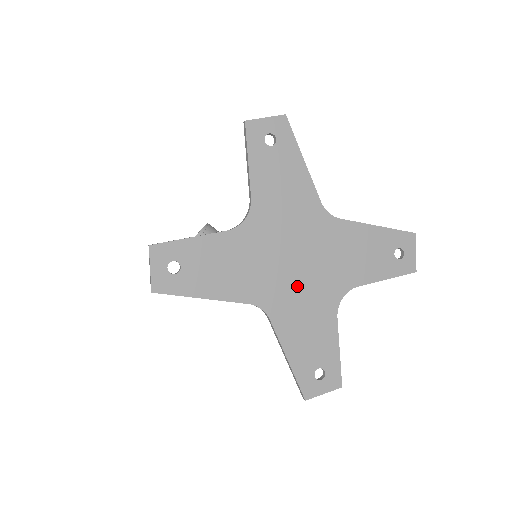
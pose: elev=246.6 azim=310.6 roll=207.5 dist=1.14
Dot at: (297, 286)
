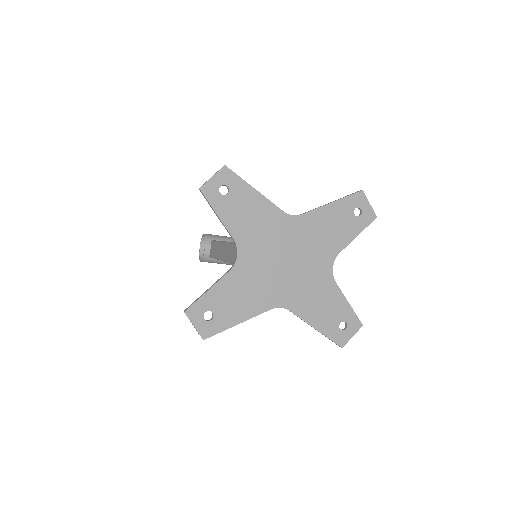
Dot at: (297, 278)
